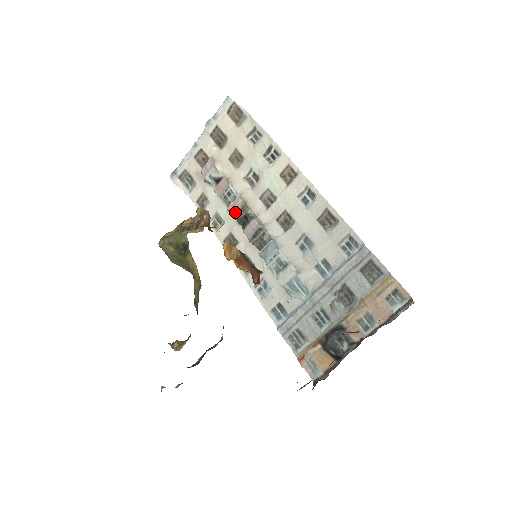
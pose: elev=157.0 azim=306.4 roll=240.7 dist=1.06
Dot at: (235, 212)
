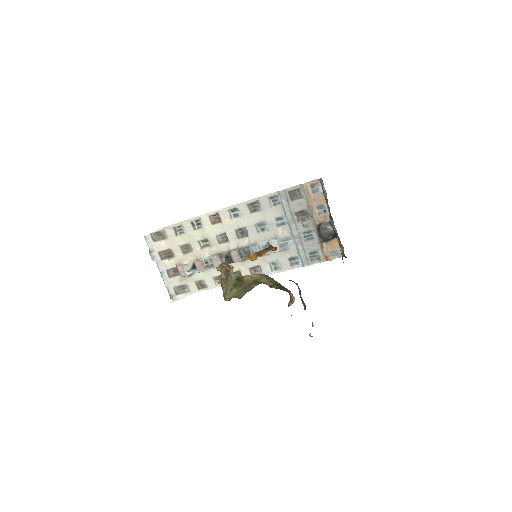
Dot at: (220, 263)
